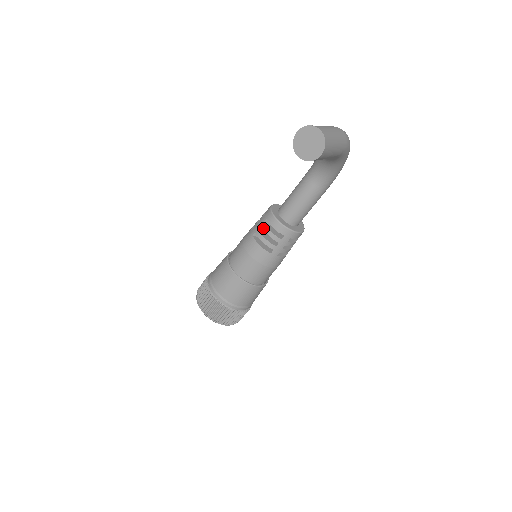
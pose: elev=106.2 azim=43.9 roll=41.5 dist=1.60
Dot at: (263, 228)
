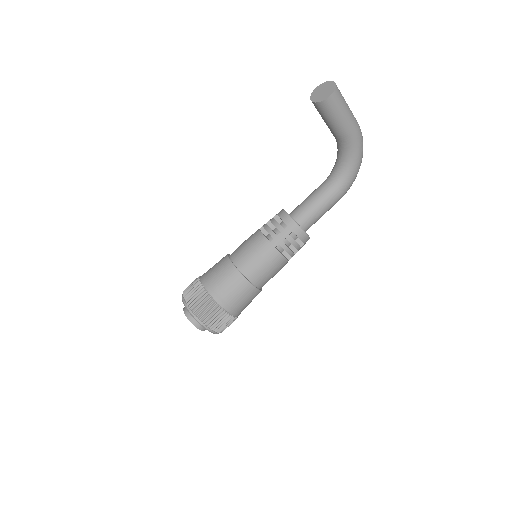
Dot at: (271, 220)
